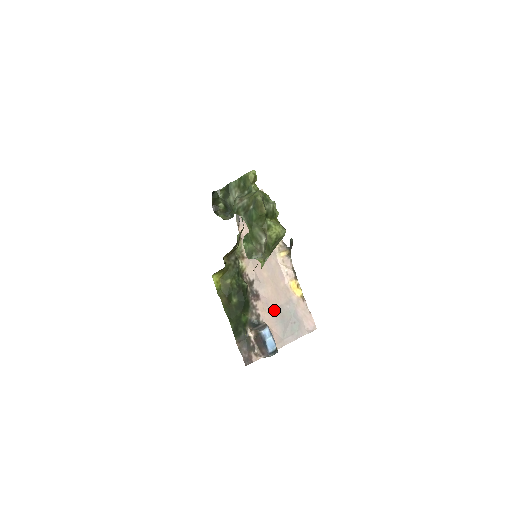
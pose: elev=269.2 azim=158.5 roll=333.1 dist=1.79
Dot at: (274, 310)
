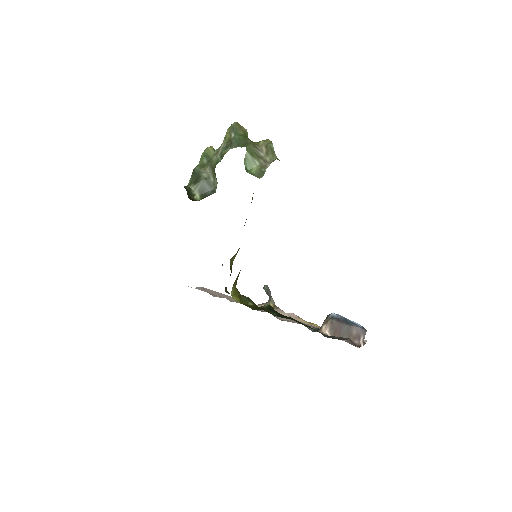
Dot at: occluded
